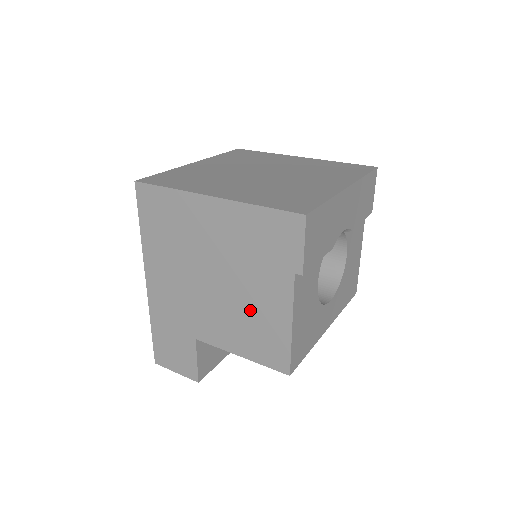
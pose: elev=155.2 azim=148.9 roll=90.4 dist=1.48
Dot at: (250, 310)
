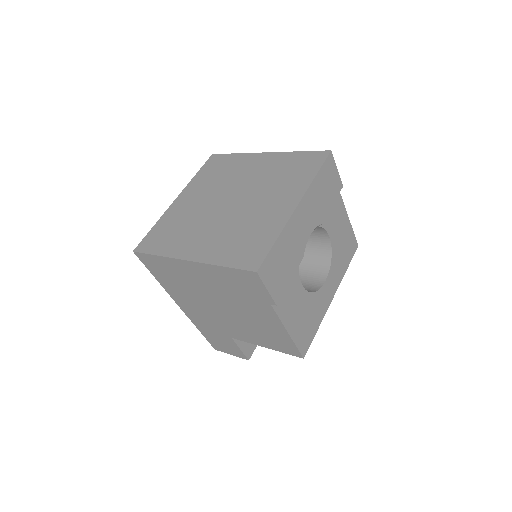
Dot at: (255, 323)
